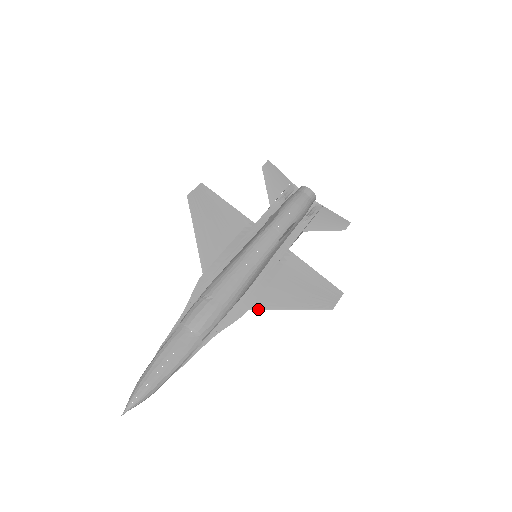
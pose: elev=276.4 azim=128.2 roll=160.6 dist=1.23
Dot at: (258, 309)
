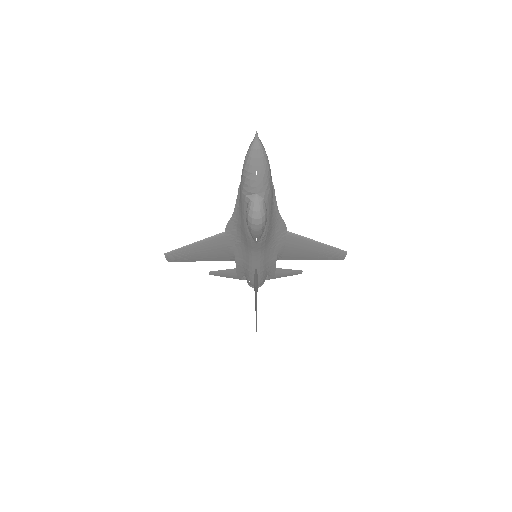
Dot at: (294, 233)
